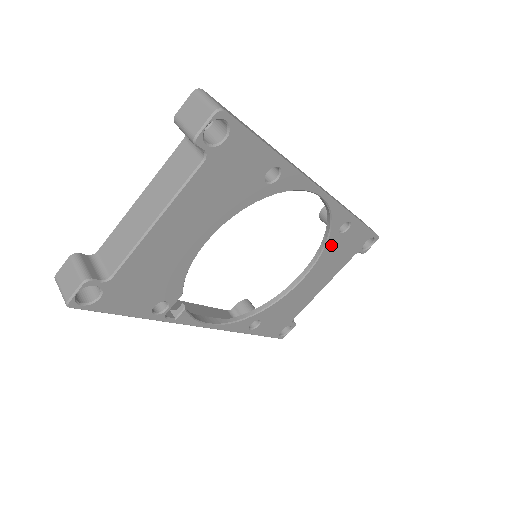
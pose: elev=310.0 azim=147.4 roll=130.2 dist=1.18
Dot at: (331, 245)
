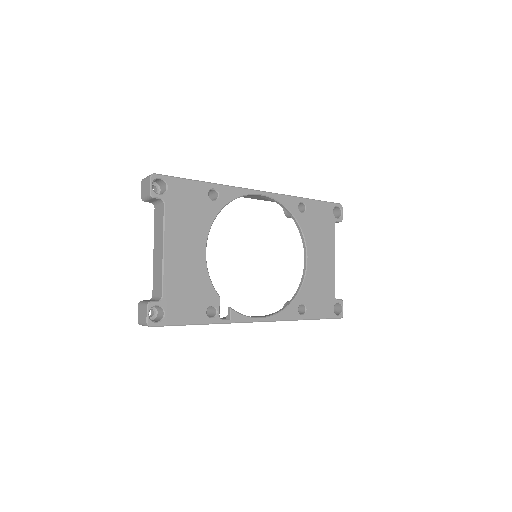
Dot at: (304, 224)
